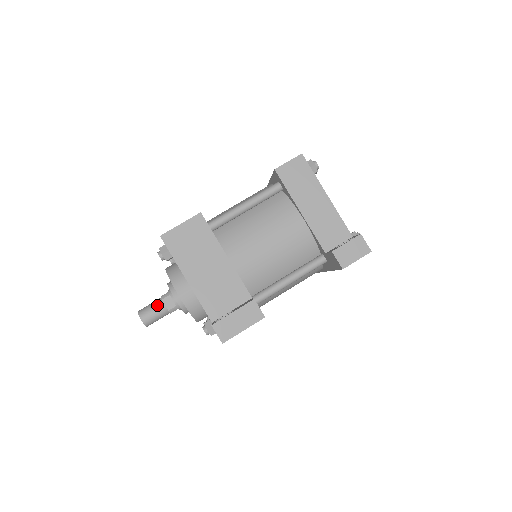
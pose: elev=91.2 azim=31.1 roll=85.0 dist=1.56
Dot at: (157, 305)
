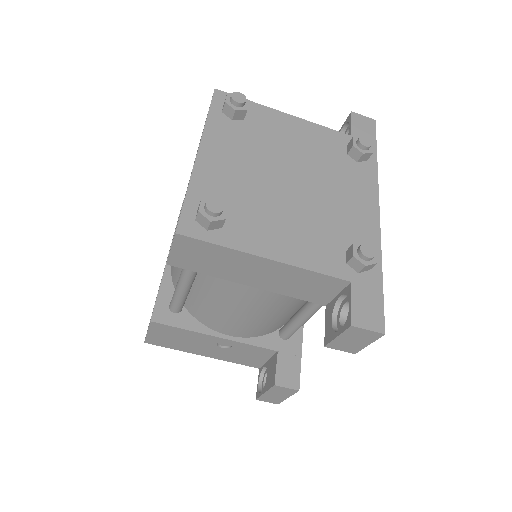
Dot at: occluded
